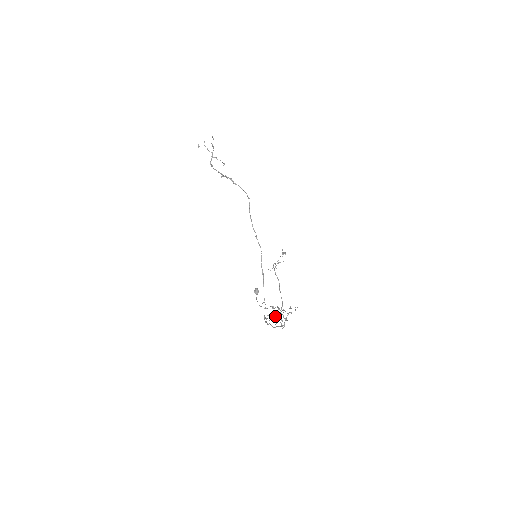
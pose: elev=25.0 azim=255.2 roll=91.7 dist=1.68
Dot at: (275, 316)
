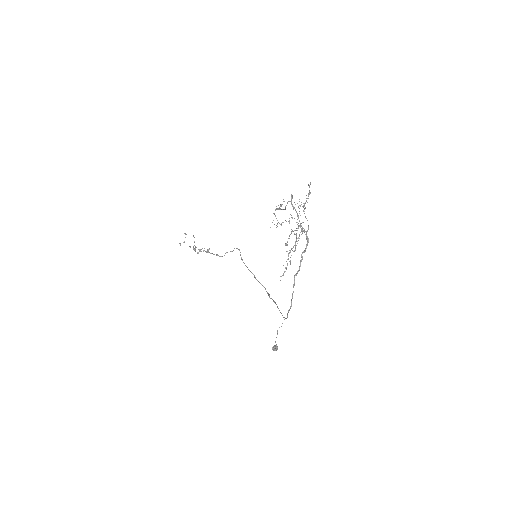
Dot at: (291, 231)
